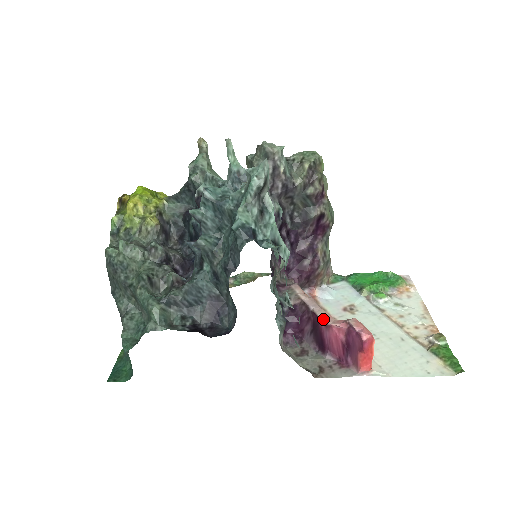
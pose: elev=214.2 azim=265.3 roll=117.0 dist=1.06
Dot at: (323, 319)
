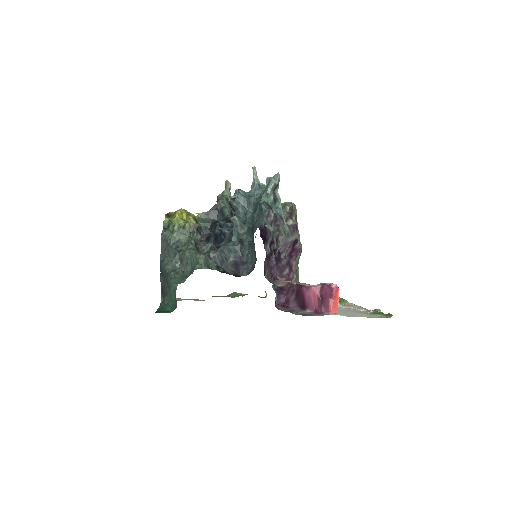
Dot at: (304, 284)
